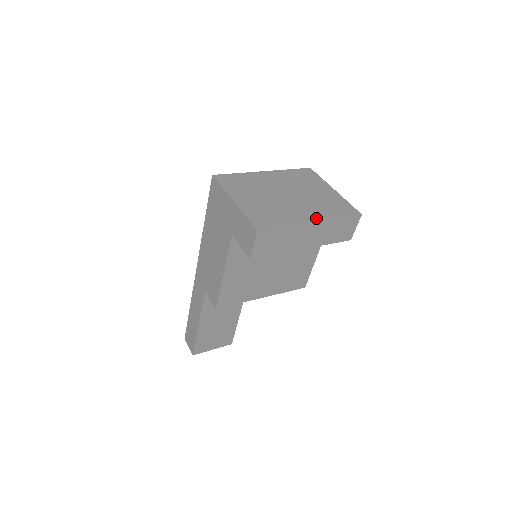
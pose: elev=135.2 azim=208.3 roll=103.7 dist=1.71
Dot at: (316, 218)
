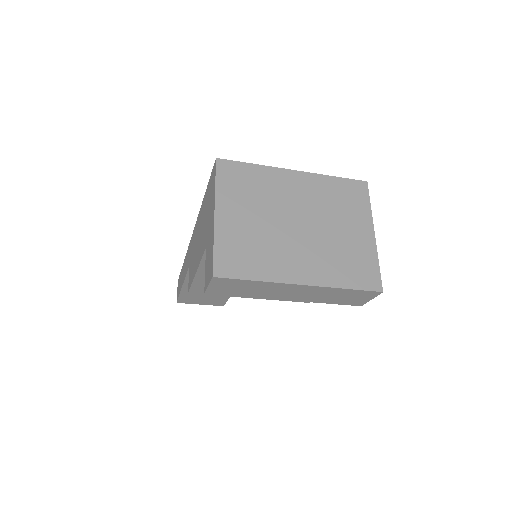
Dot at: (310, 280)
